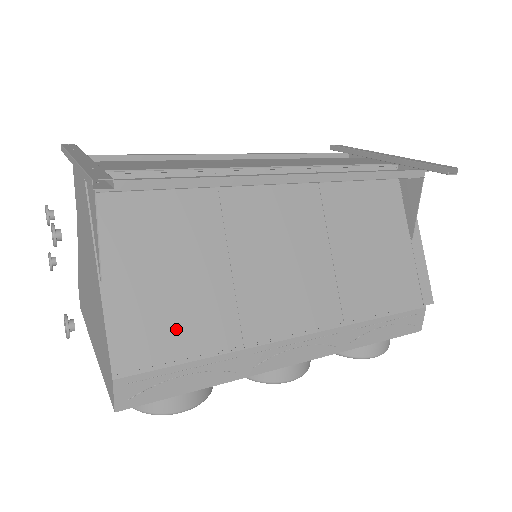
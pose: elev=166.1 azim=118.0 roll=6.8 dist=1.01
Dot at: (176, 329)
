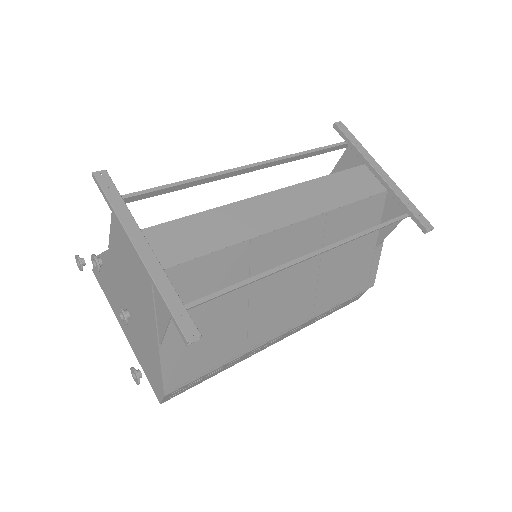
Dot at: (206, 356)
